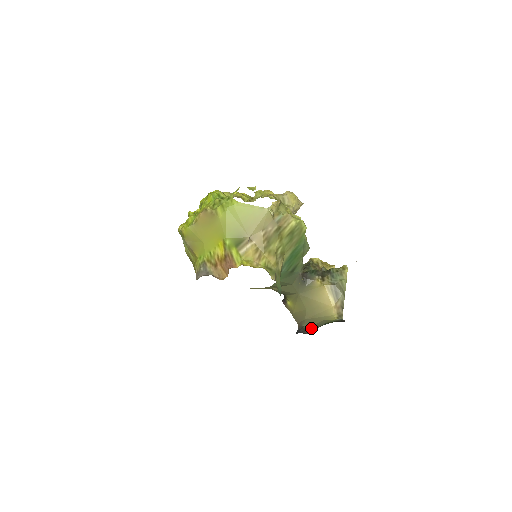
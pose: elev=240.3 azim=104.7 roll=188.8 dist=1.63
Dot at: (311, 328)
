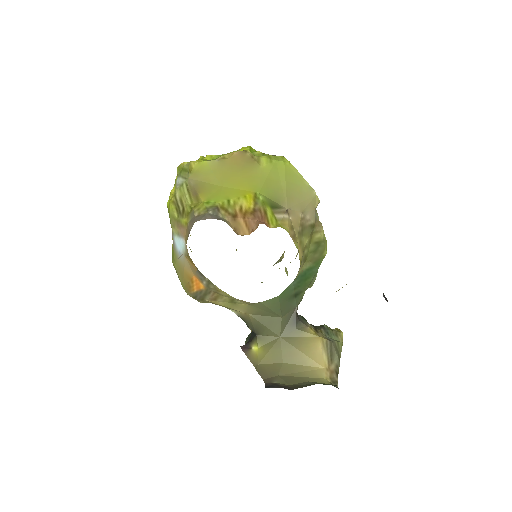
Dot at: (292, 385)
